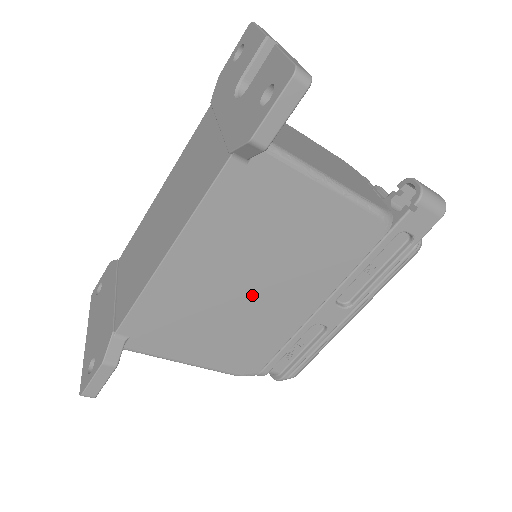
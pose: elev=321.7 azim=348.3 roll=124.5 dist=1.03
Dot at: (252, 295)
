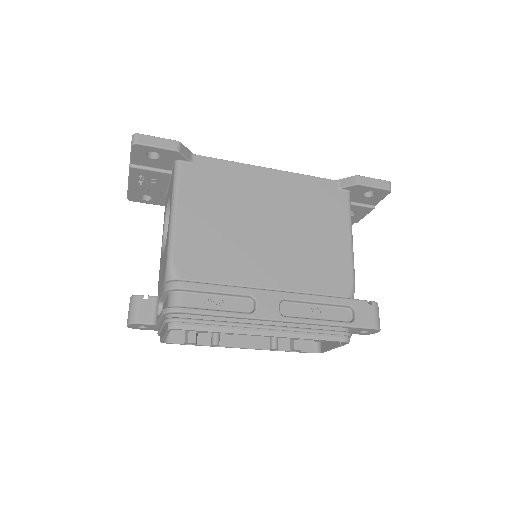
Dot at: (261, 231)
